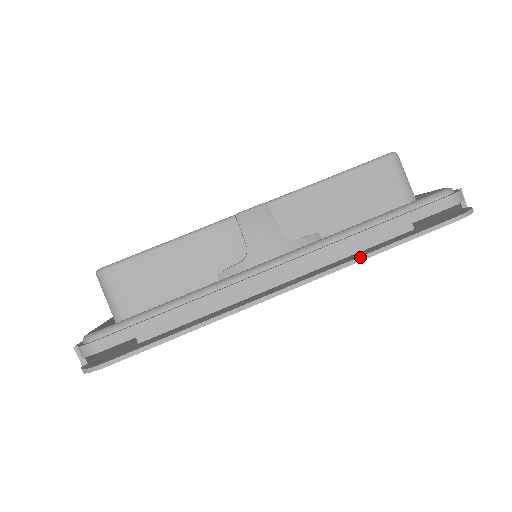
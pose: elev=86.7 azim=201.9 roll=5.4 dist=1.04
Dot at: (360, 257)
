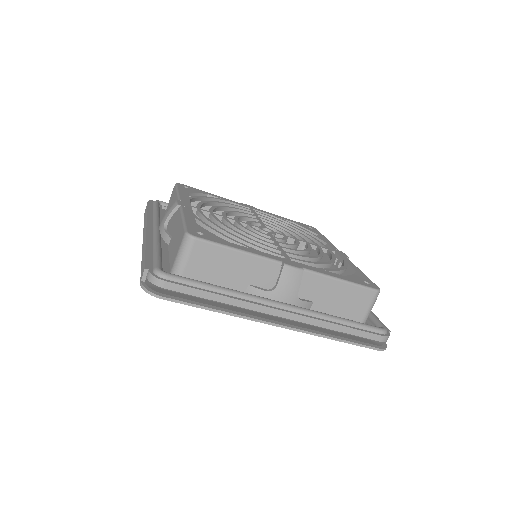
Dot at: (323, 335)
